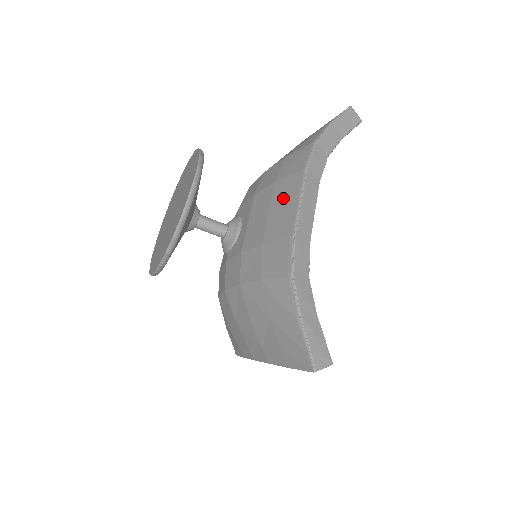
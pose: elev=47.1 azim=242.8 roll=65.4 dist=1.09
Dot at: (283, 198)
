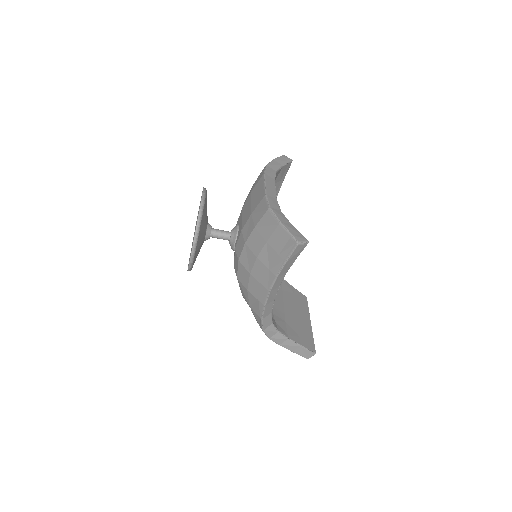
Dot at: (256, 191)
